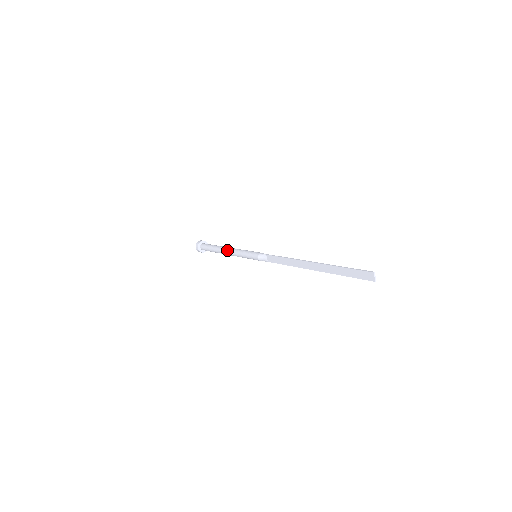
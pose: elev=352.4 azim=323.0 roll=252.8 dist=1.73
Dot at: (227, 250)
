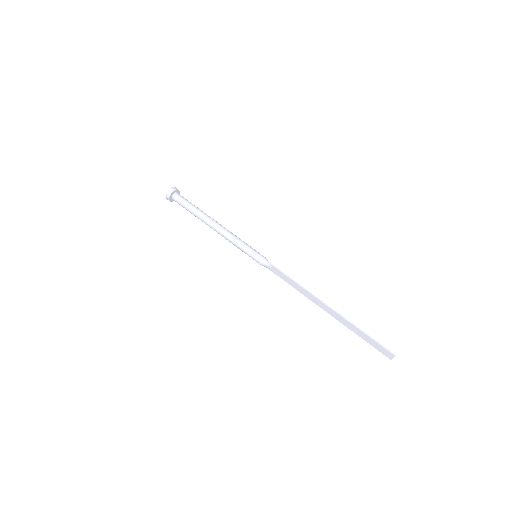
Dot at: (216, 228)
